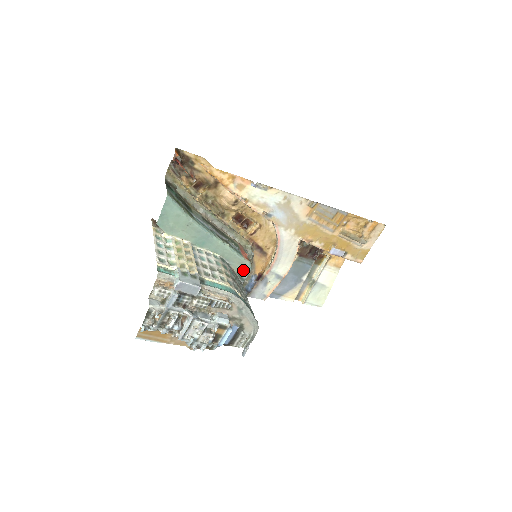
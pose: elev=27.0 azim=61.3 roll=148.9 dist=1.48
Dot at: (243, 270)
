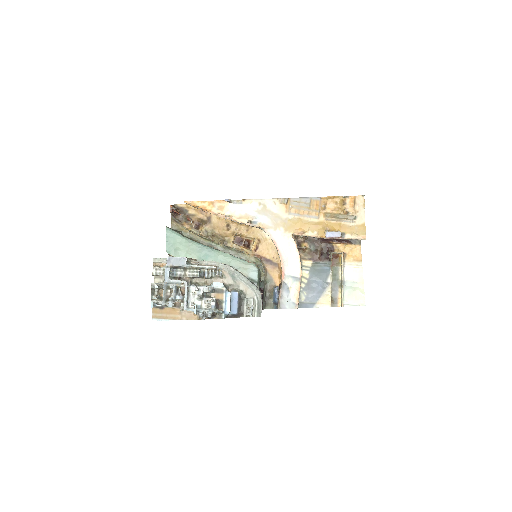
Dot at: (251, 272)
